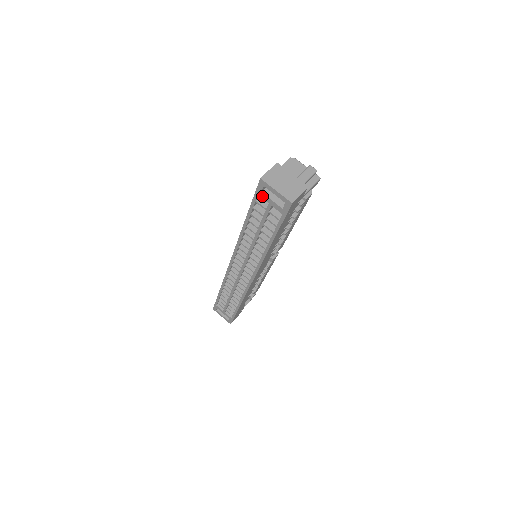
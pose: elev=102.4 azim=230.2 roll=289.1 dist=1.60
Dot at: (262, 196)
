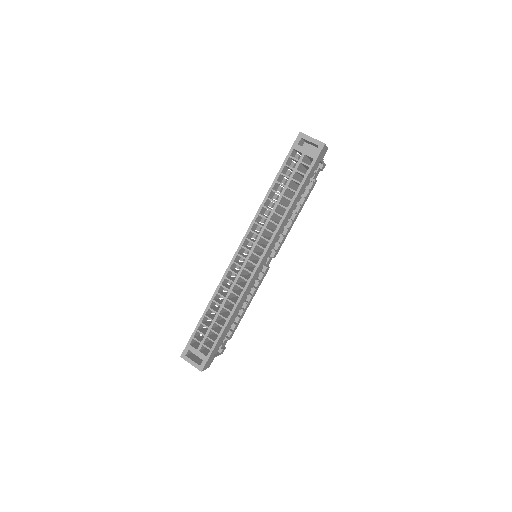
Dot at: (298, 148)
